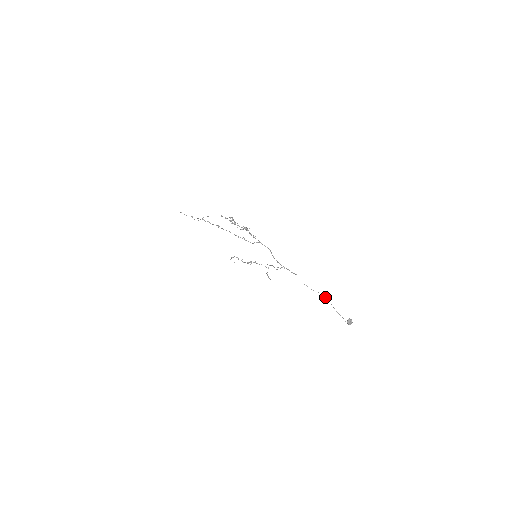
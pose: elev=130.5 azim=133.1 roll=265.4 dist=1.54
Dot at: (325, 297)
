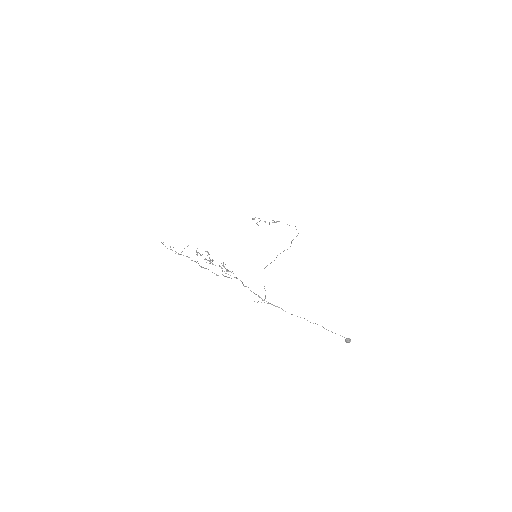
Dot at: occluded
